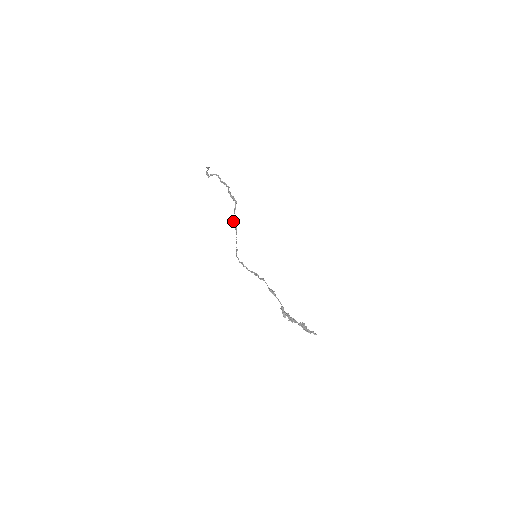
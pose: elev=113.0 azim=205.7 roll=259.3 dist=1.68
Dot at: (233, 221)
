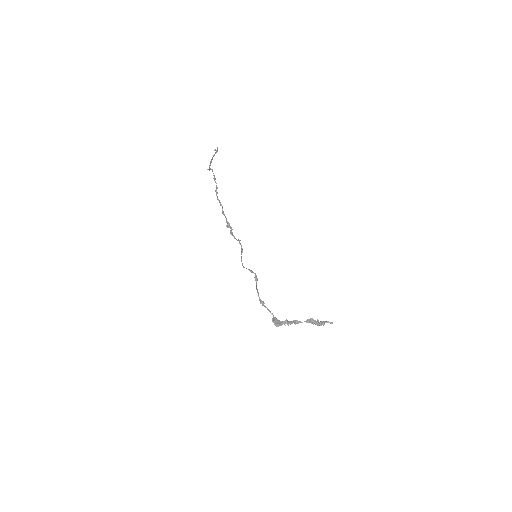
Dot at: (226, 226)
